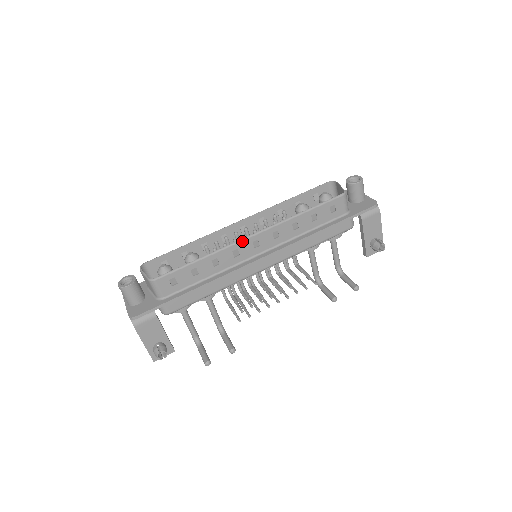
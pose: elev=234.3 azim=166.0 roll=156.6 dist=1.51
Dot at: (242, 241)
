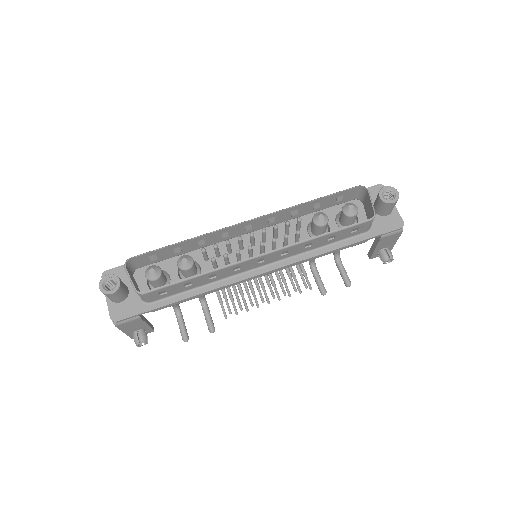
Dot at: (246, 261)
